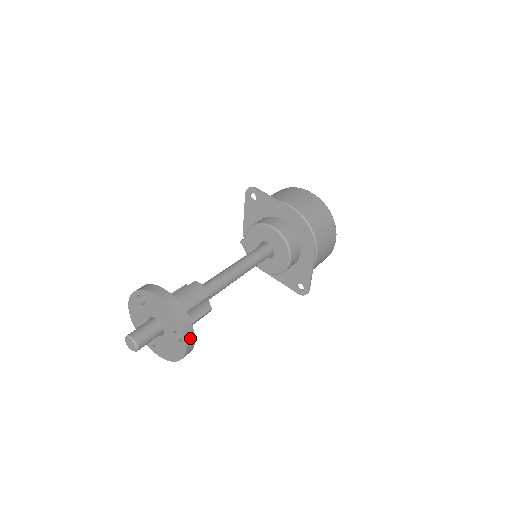
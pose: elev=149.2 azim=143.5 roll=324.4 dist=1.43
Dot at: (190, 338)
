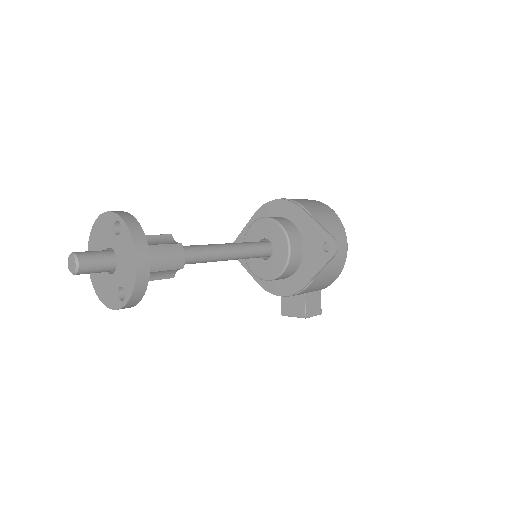
Dot at: (128, 218)
